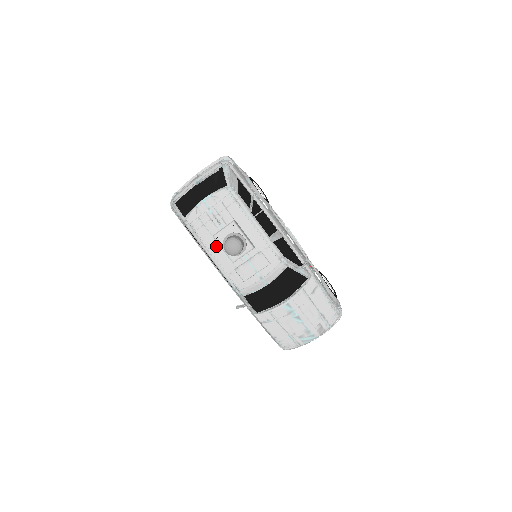
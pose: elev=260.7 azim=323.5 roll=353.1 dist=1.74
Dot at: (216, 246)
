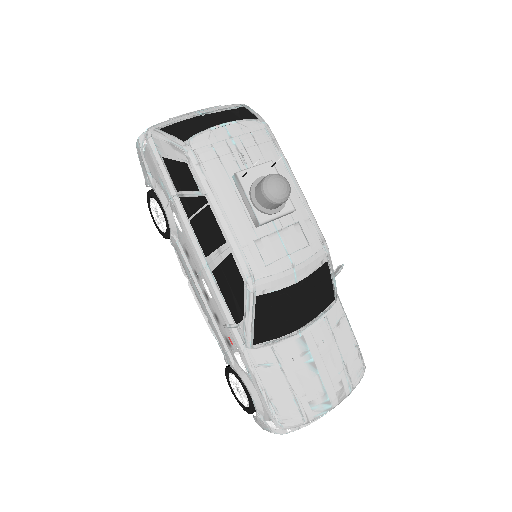
Dot at: (232, 195)
